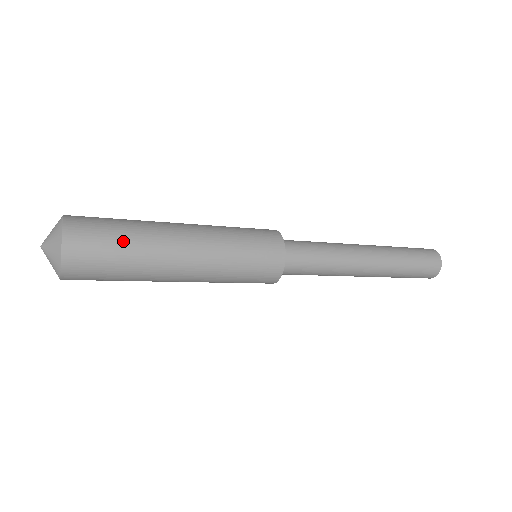
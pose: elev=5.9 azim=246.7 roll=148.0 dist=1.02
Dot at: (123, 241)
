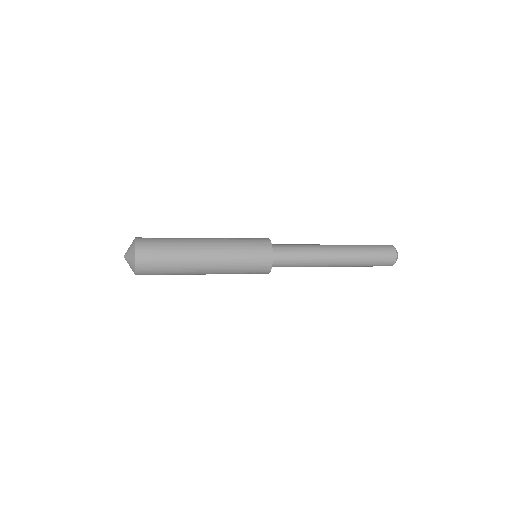
Dot at: (169, 256)
